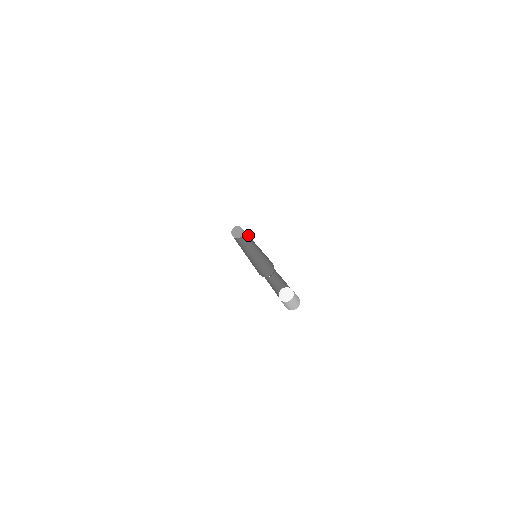
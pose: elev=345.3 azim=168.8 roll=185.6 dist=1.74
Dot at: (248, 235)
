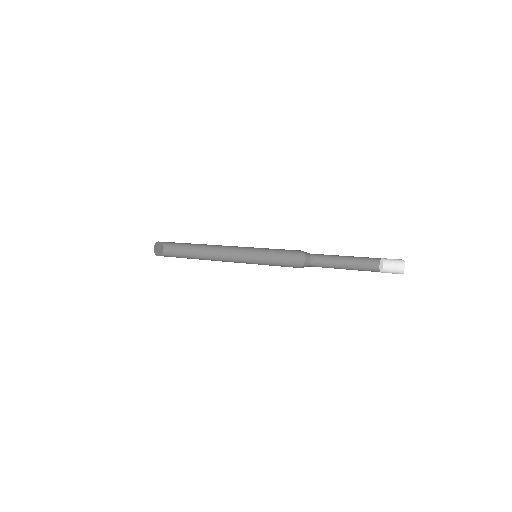
Dot at: (195, 251)
